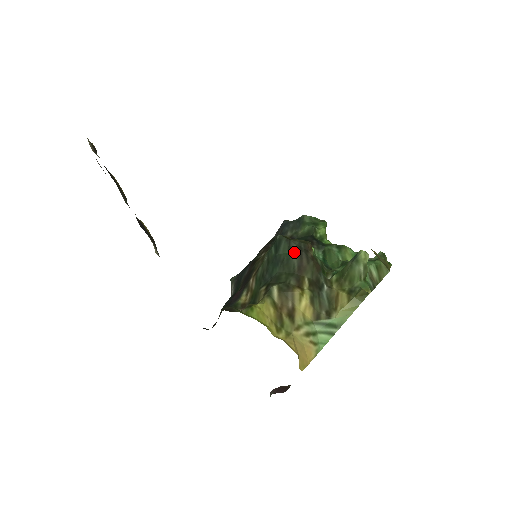
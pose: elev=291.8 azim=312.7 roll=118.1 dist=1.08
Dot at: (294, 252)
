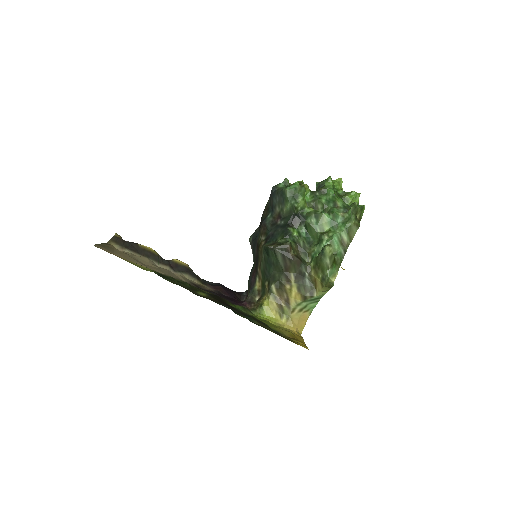
Dot at: (279, 257)
